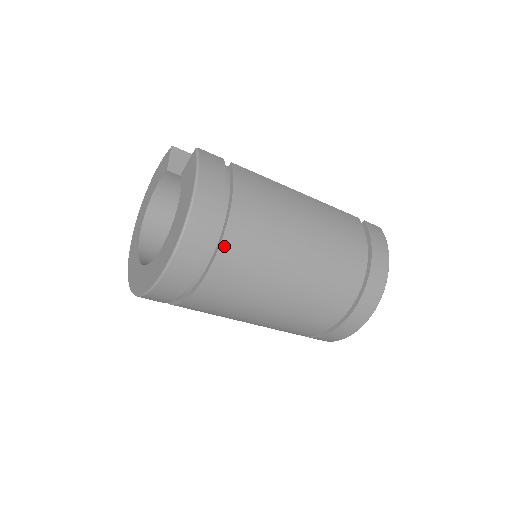
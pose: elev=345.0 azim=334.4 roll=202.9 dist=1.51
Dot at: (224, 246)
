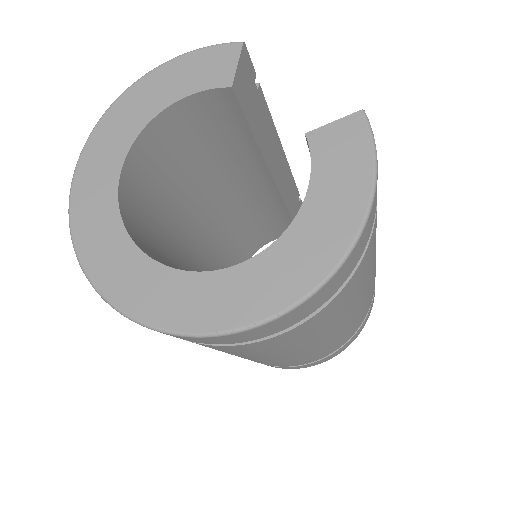
Dot at: (340, 293)
